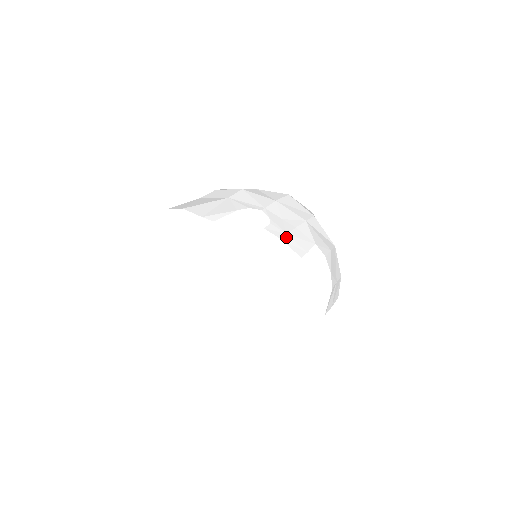
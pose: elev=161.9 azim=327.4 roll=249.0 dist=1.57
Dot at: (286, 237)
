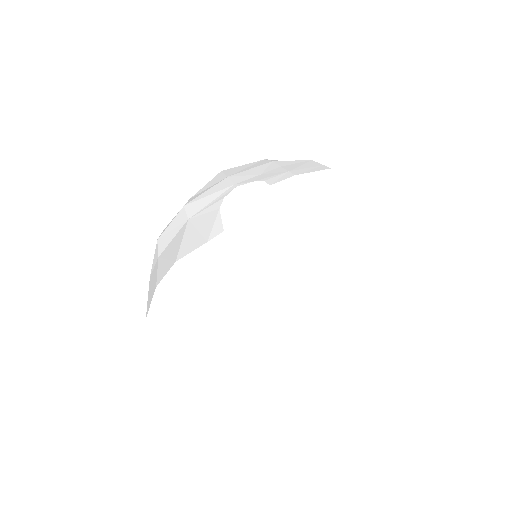
Dot at: (294, 172)
